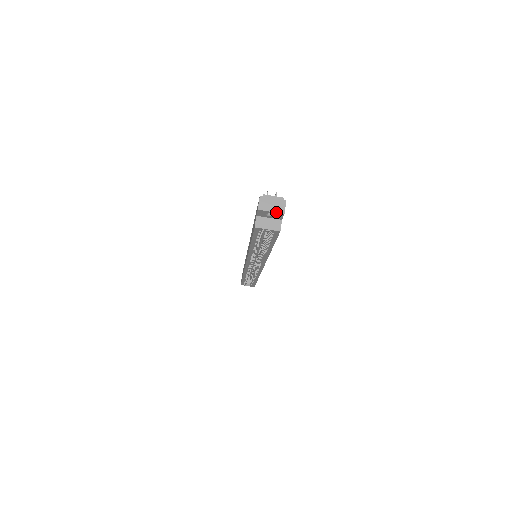
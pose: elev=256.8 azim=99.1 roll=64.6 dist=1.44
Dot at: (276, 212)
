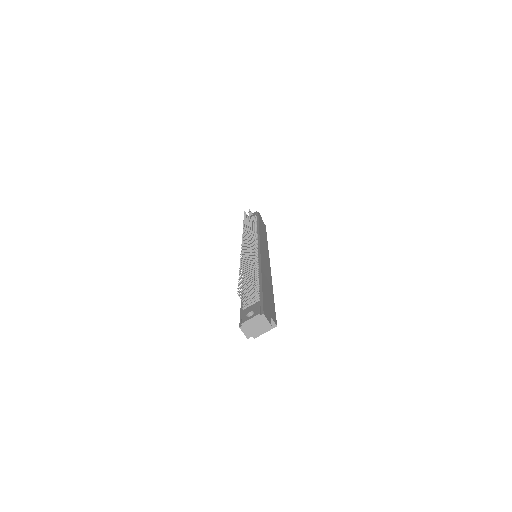
Dot at: occluded
